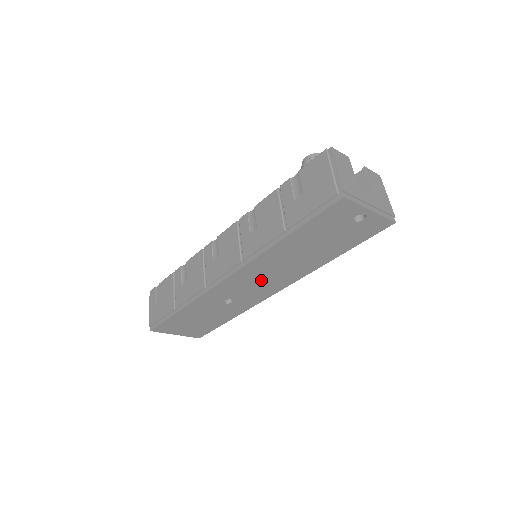
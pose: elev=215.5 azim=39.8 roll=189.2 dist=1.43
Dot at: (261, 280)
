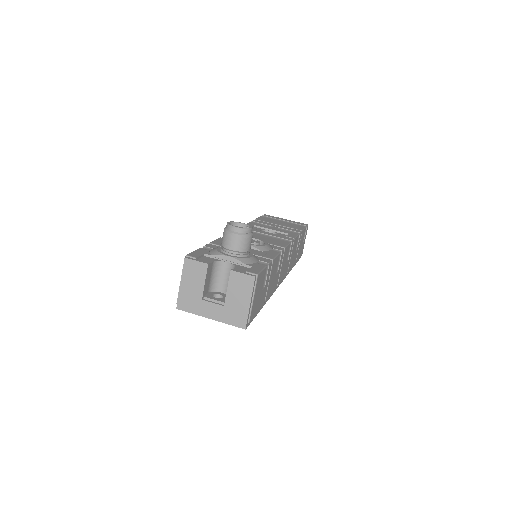
Dot at: occluded
